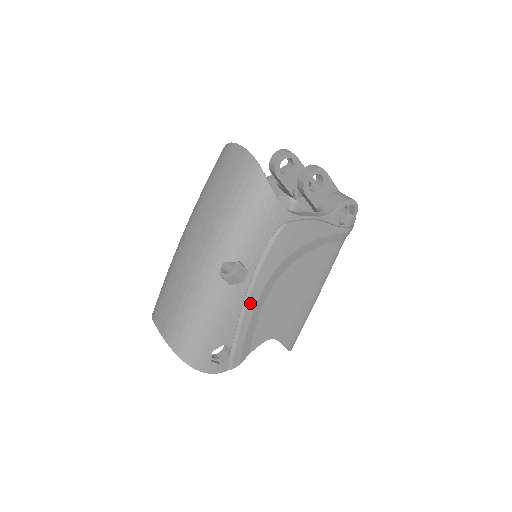
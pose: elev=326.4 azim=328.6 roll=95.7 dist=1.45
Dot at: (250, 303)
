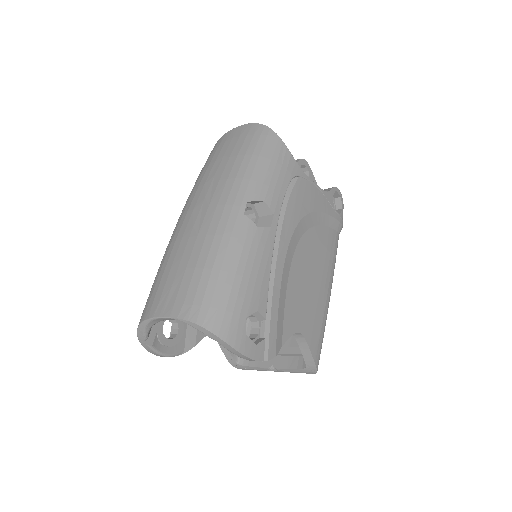
Dot at: (279, 258)
